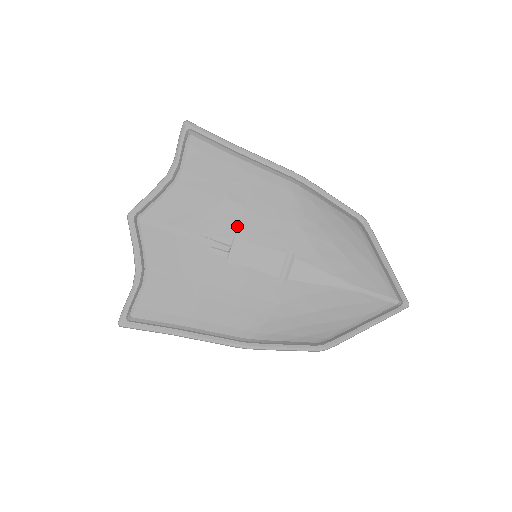
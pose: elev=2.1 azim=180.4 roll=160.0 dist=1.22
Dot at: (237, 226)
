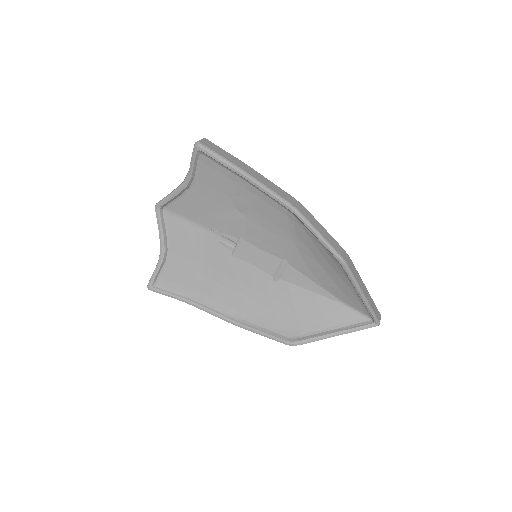
Dot at: (242, 230)
